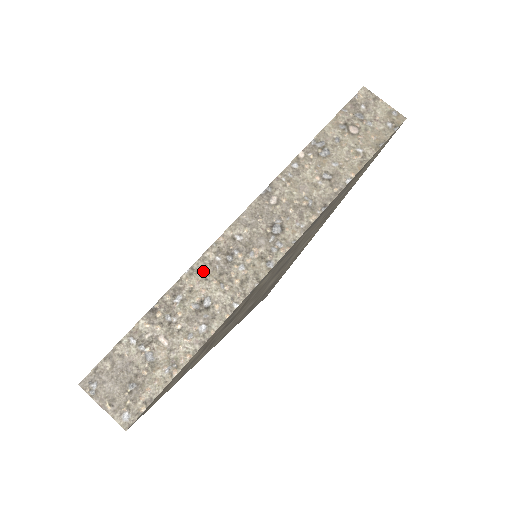
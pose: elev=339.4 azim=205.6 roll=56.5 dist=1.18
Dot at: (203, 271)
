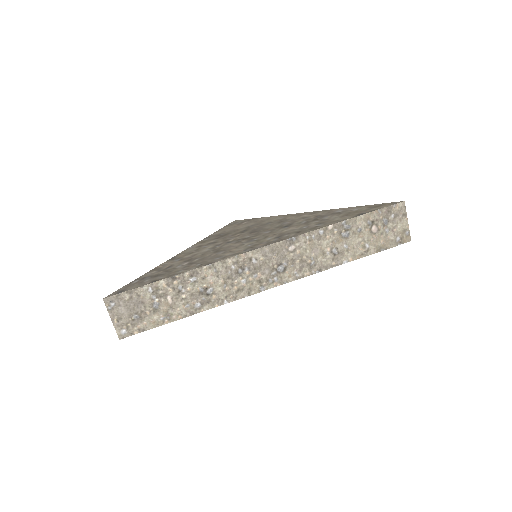
Dot at: (219, 270)
